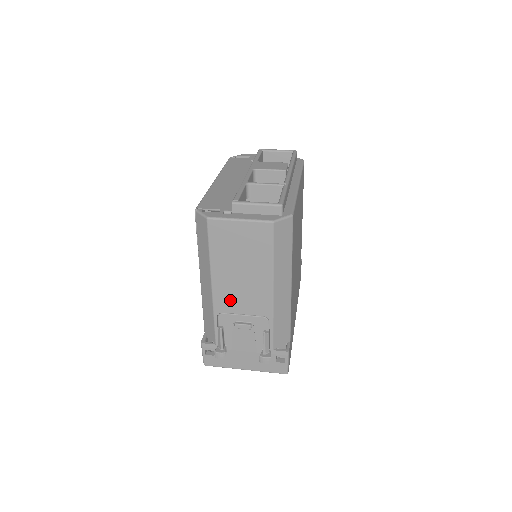
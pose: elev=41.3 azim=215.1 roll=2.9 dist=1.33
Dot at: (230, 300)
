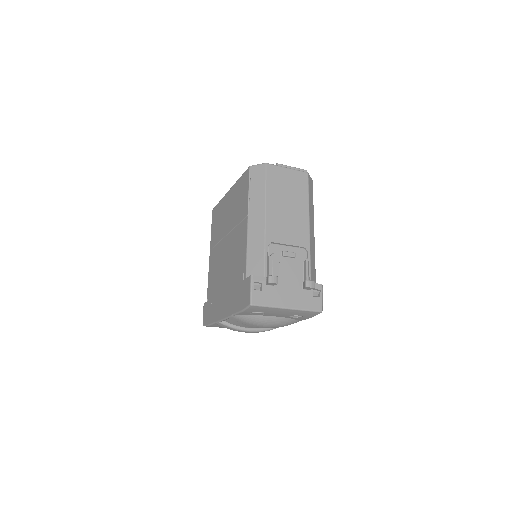
Dot at: (279, 231)
